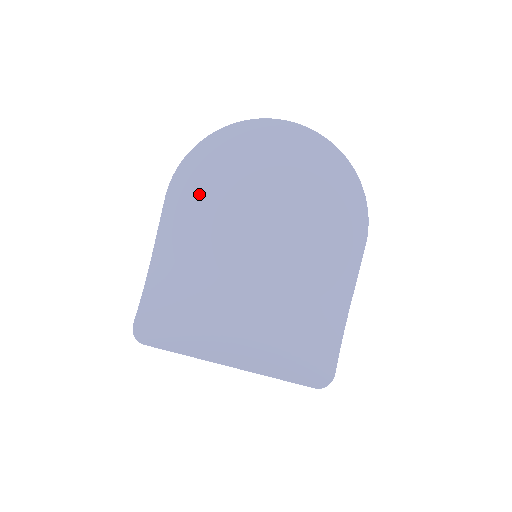
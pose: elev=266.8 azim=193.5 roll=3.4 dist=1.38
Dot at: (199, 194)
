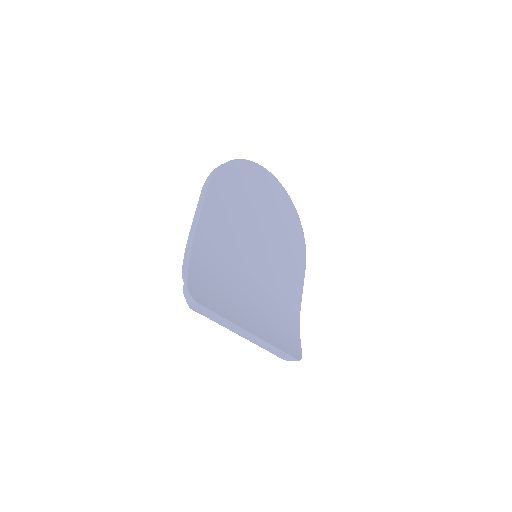
Dot at: (228, 197)
